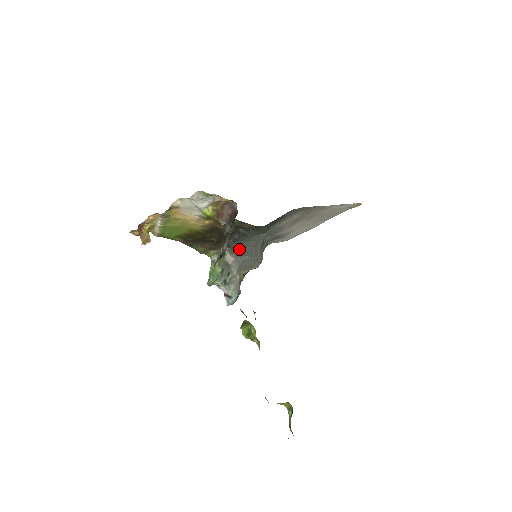
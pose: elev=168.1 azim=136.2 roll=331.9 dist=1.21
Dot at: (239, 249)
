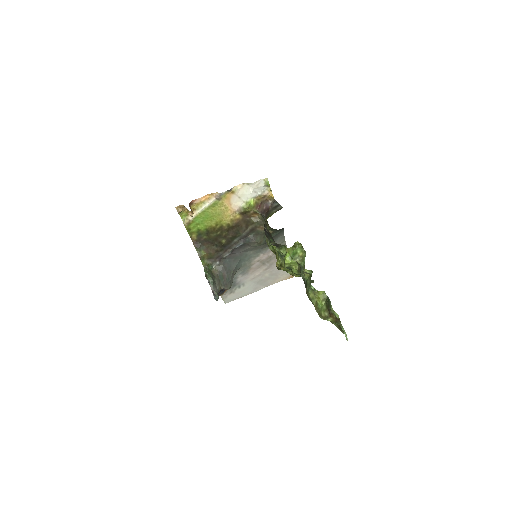
Dot at: (224, 267)
